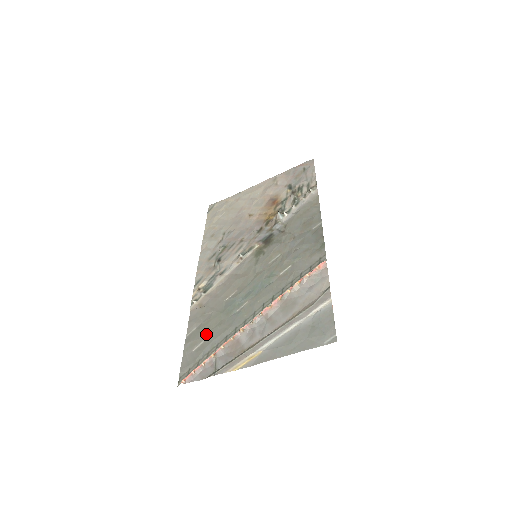
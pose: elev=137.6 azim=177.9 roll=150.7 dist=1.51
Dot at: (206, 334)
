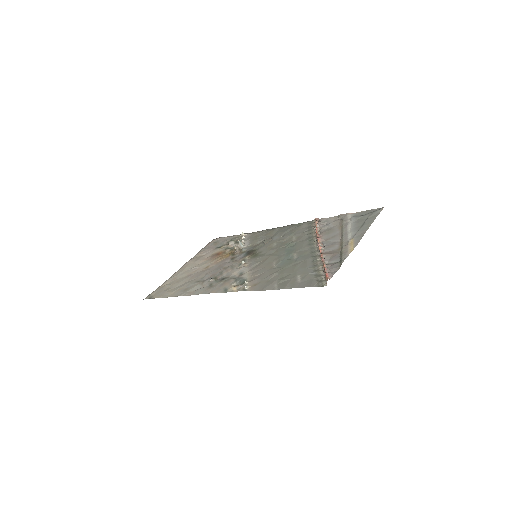
Dot at: (293, 274)
